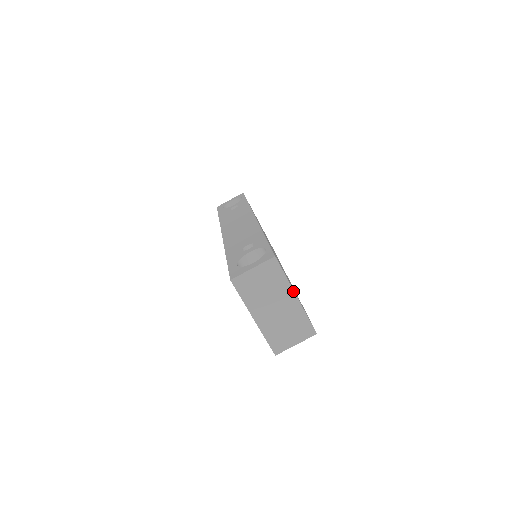
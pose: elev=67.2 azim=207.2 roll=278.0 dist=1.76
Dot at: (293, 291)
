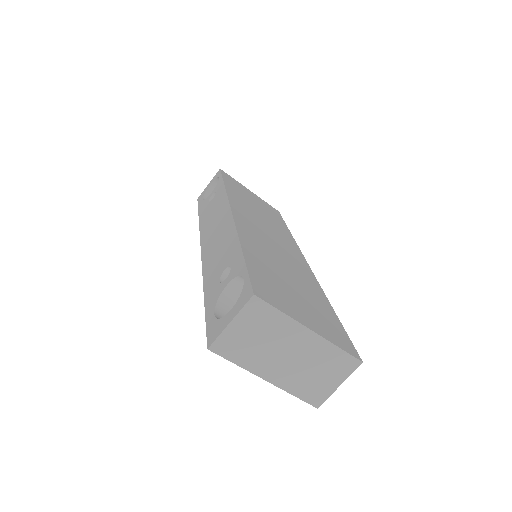
Dot at: (303, 326)
